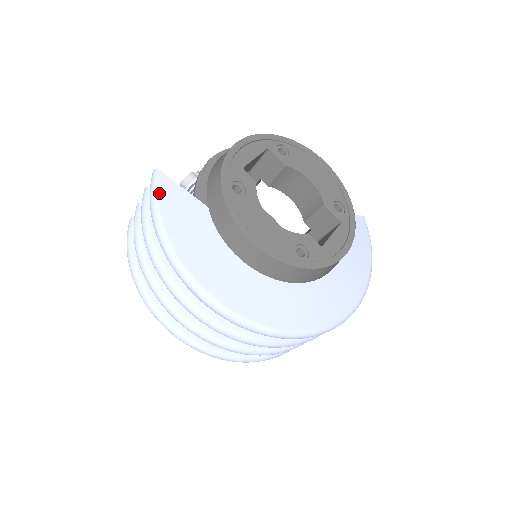
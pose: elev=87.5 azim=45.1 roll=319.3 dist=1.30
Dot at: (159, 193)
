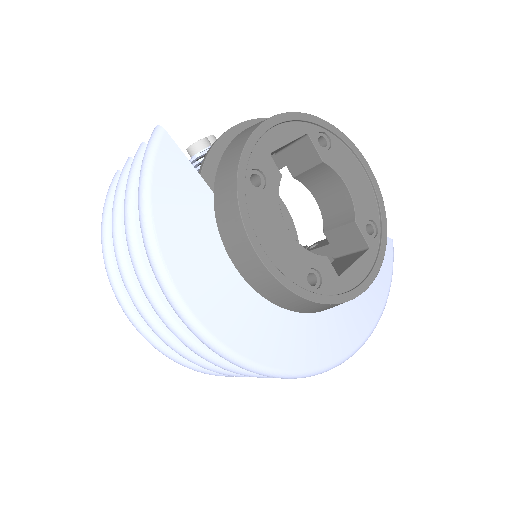
Dot at: (155, 159)
